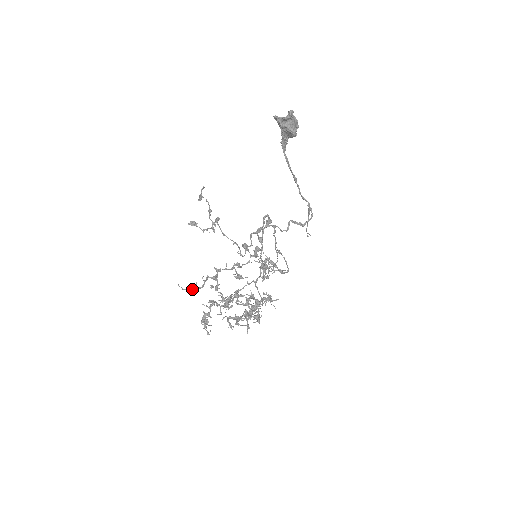
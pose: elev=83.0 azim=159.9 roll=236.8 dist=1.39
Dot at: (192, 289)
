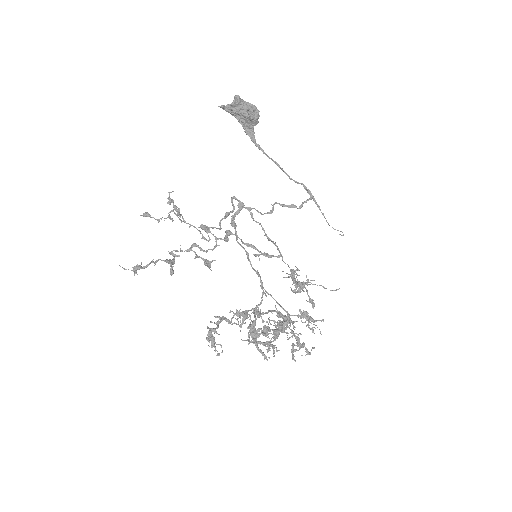
Dot at: (135, 269)
